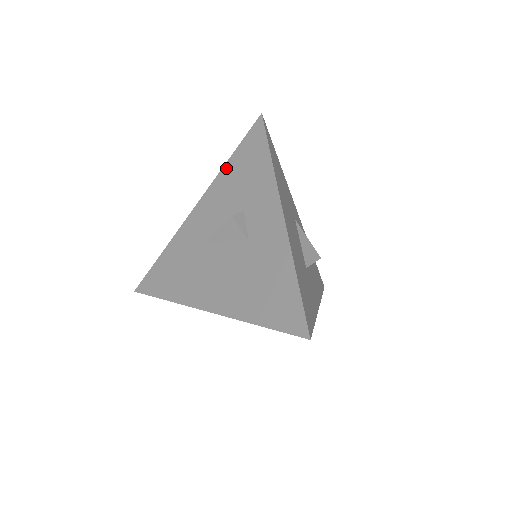
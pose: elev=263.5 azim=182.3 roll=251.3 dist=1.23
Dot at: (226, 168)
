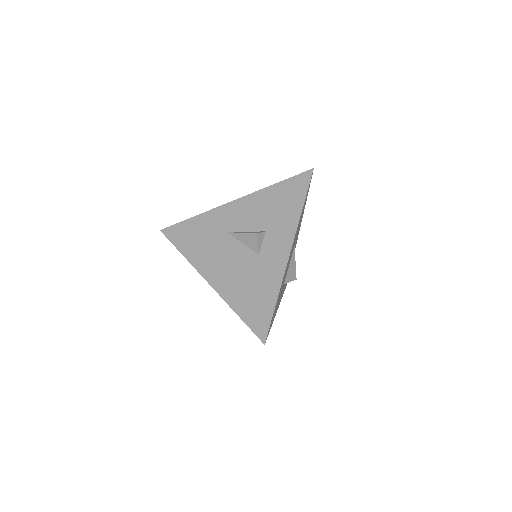
Dot at: (269, 189)
